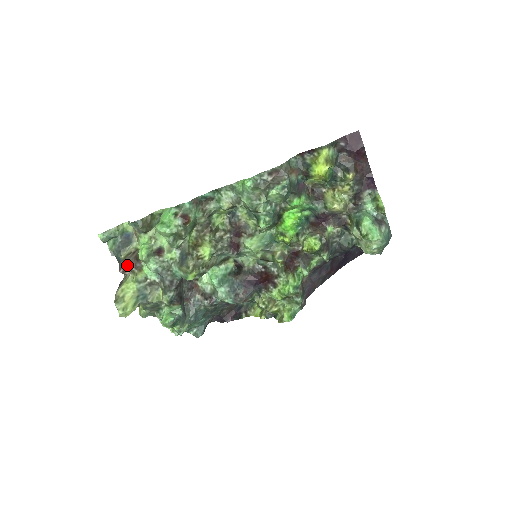
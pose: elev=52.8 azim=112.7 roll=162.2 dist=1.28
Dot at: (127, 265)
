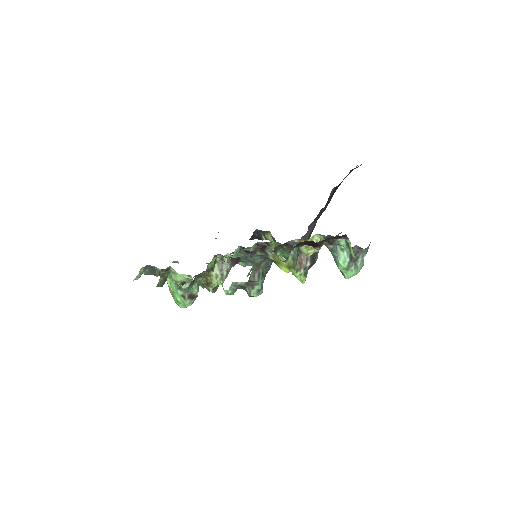
Dot at: occluded
